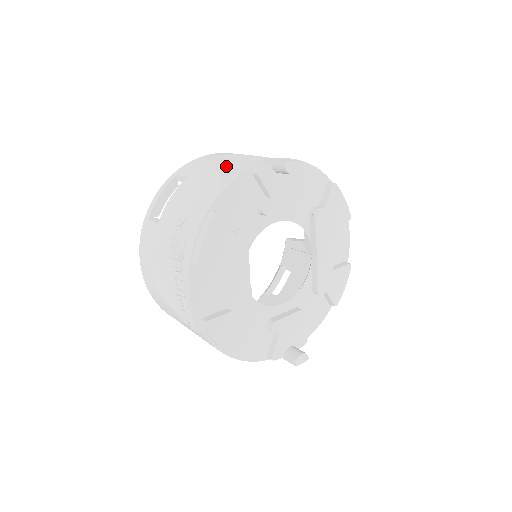
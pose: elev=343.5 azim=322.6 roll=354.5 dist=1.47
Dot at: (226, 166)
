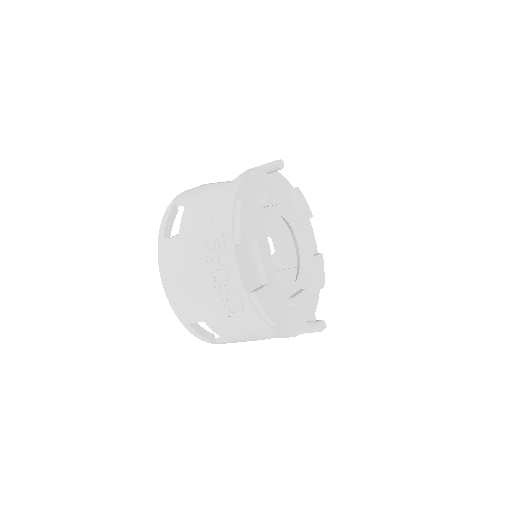
Dot at: occluded
